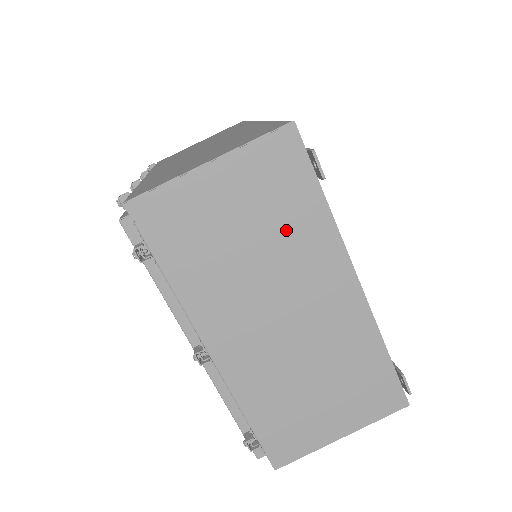
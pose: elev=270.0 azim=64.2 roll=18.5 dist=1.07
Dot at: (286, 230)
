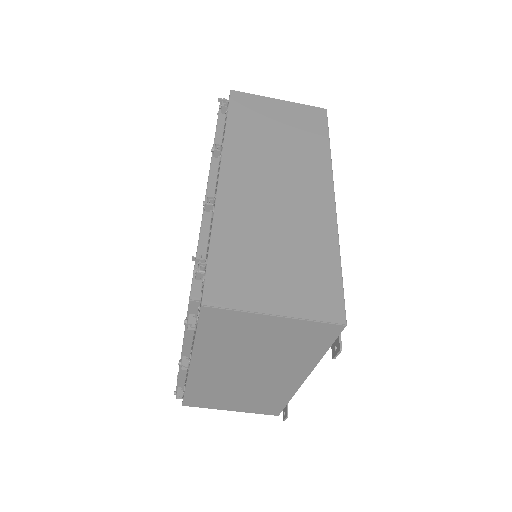
Dot at: (289, 353)
